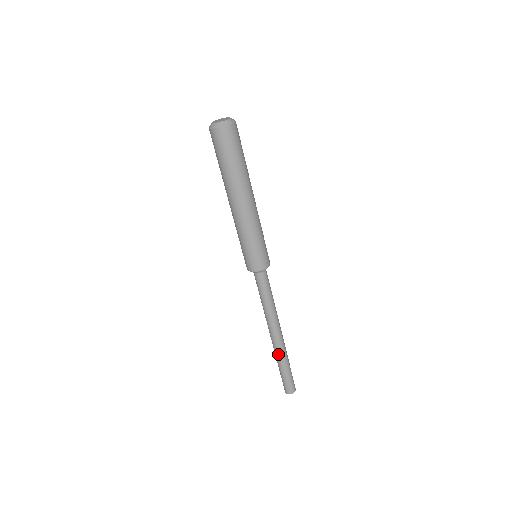
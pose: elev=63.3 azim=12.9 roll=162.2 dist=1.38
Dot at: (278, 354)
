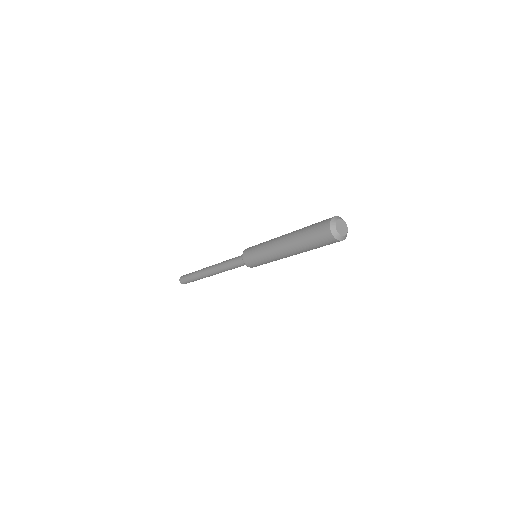
Dot at: (201, 277)
